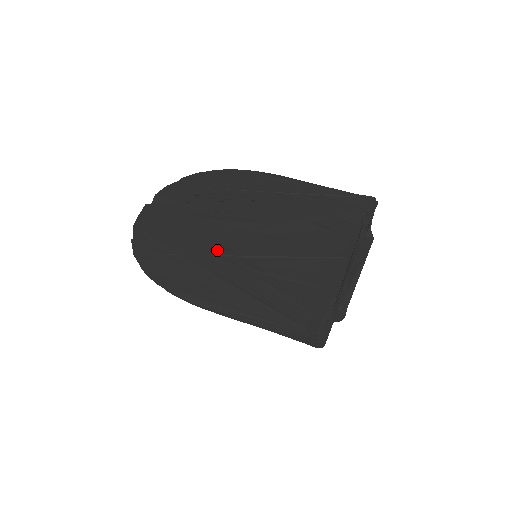
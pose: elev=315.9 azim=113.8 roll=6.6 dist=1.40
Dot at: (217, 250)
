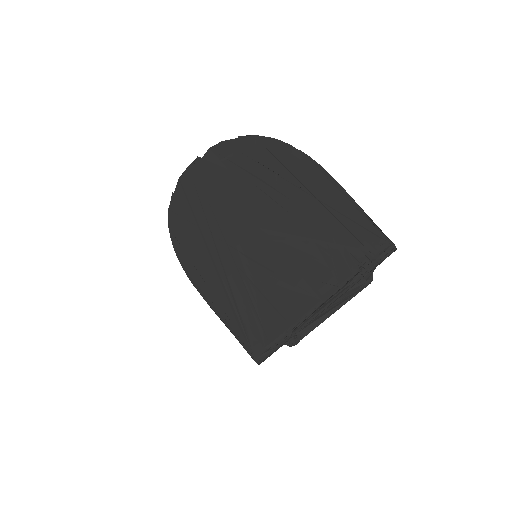
Dot at: (227, 237)
